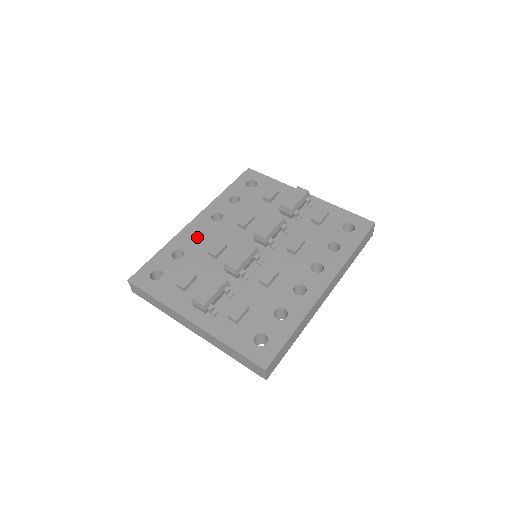
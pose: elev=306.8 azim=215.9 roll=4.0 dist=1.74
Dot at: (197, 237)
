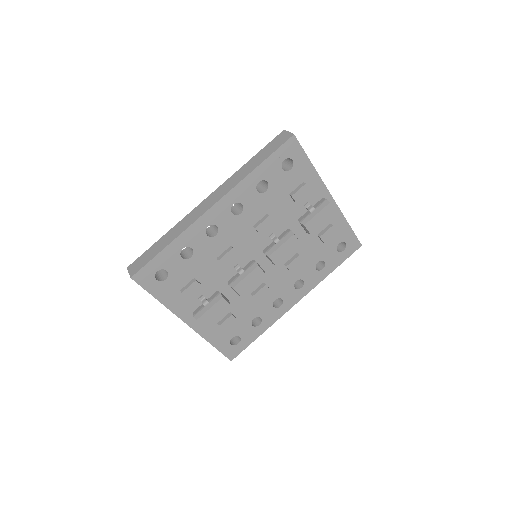
Dot at: occluded
